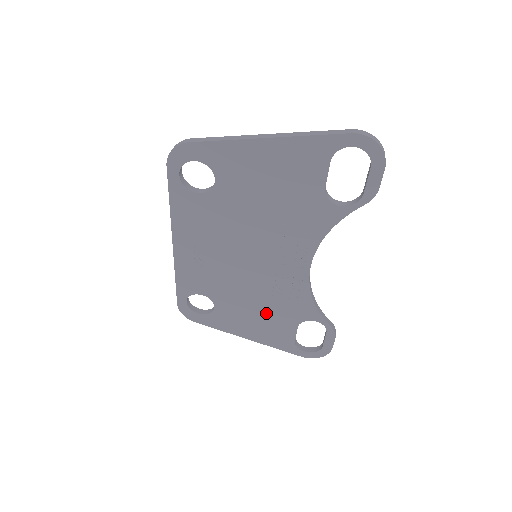
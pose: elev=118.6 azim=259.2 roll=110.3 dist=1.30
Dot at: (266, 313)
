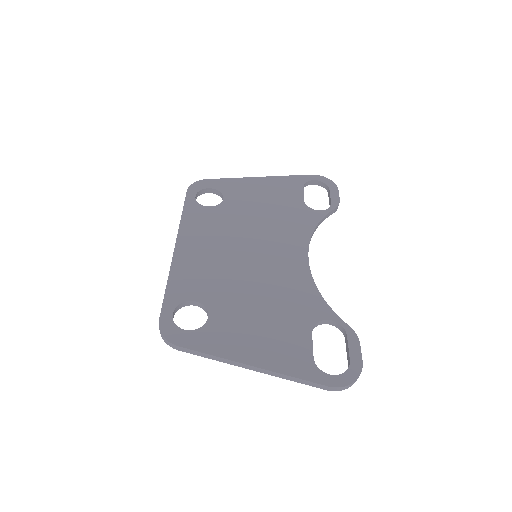
Dot at: occluded
